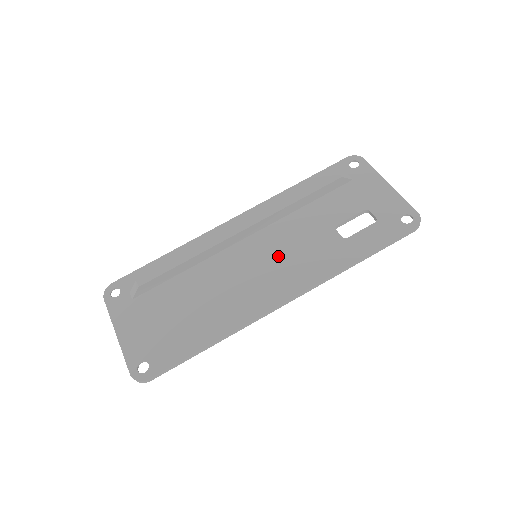
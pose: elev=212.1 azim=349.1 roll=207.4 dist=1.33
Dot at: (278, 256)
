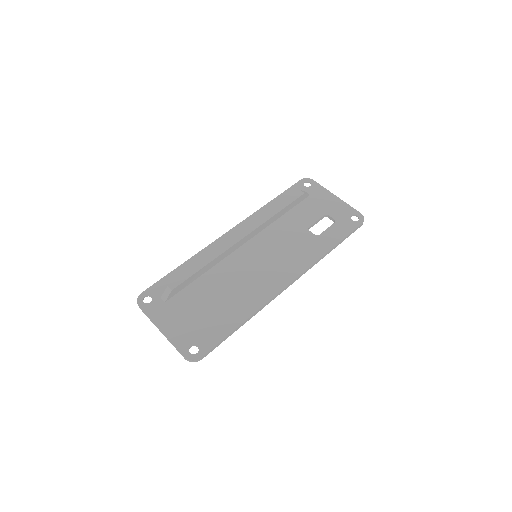
Dot at: (273, 254)
